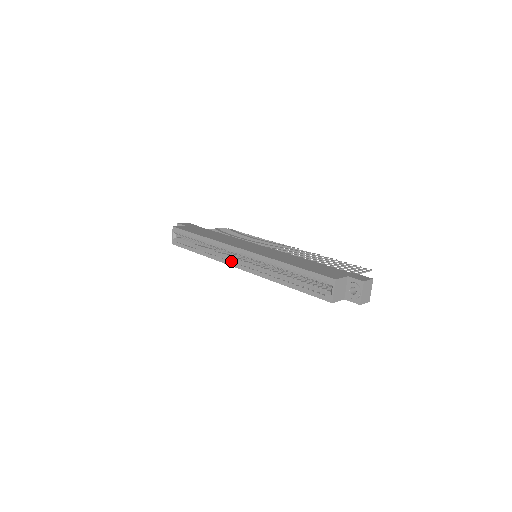
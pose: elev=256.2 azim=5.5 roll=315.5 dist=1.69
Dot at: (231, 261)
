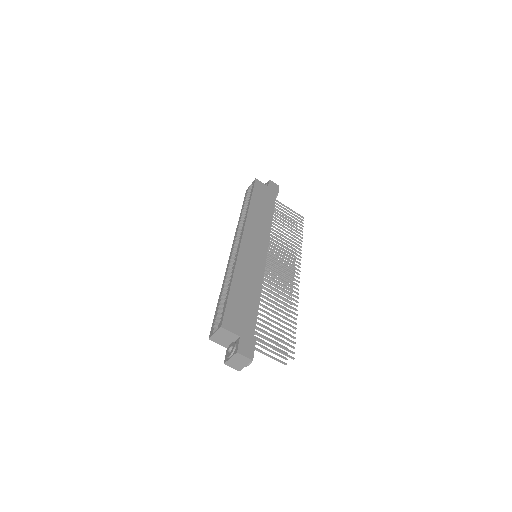
Dot at: (235, 241)
